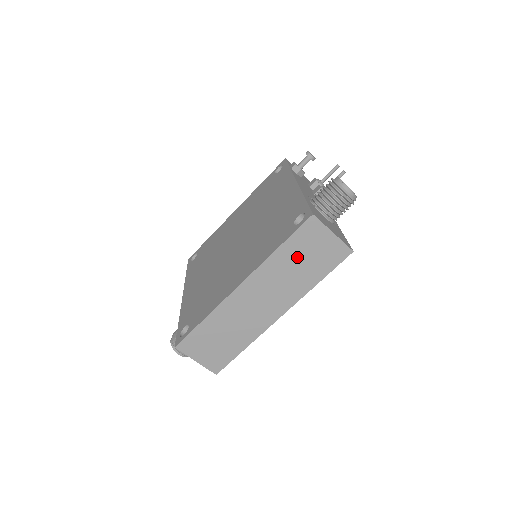
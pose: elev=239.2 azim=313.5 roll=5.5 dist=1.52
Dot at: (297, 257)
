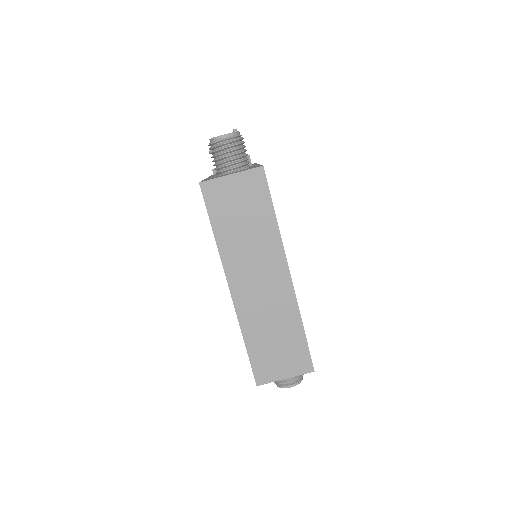
Dot at: (234, 222)
